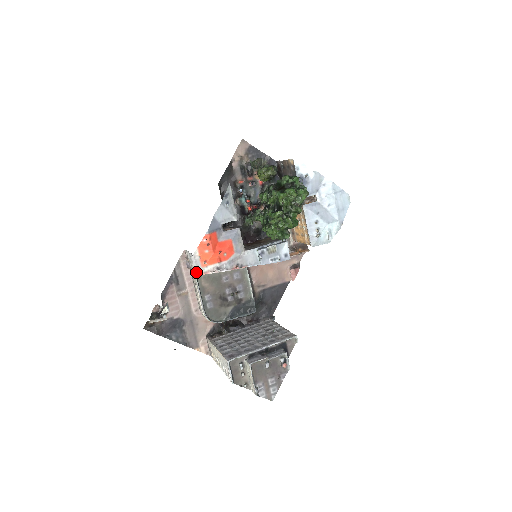
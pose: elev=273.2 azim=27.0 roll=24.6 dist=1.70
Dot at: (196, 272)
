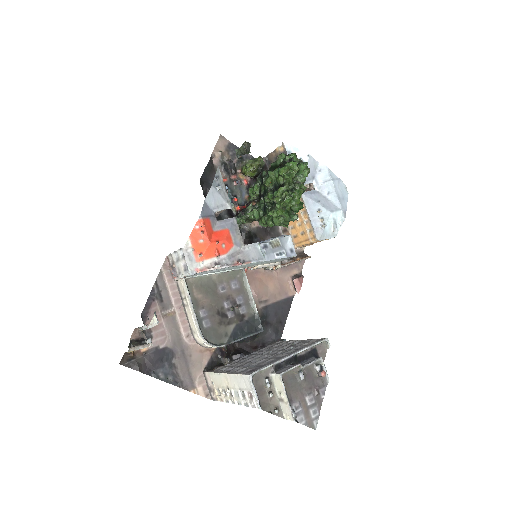
Dot at: (190, 269)
